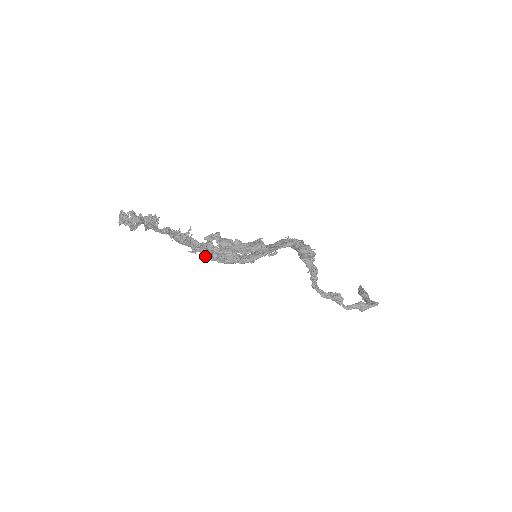
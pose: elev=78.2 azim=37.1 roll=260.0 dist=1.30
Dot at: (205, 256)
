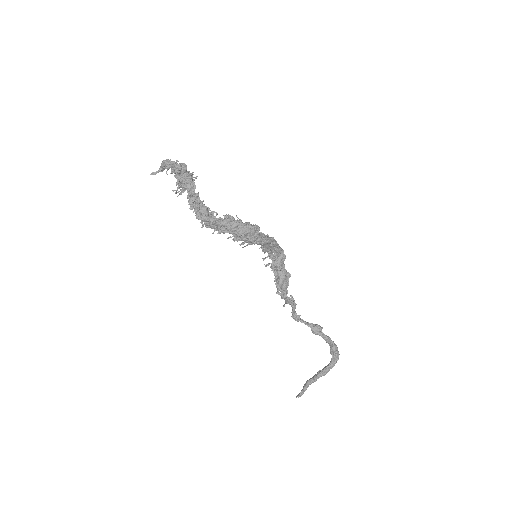
Dot at: (227, 227)
